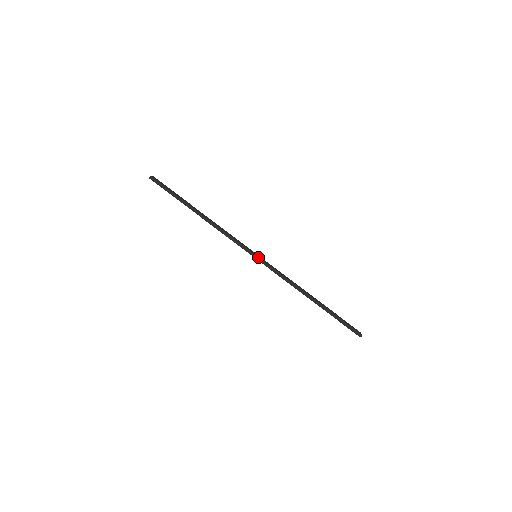
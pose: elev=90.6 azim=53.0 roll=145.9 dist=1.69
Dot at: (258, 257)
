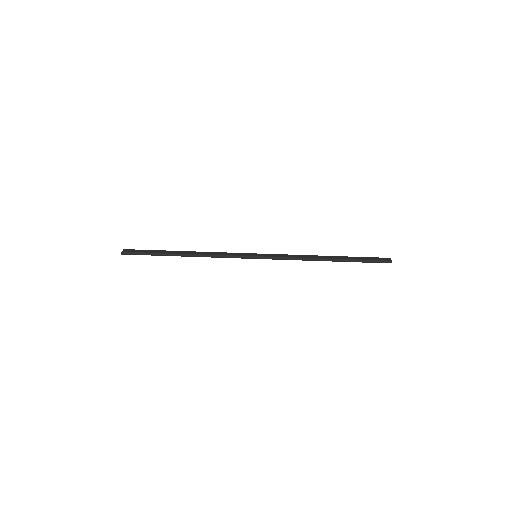
Dot at: (258, 256)
